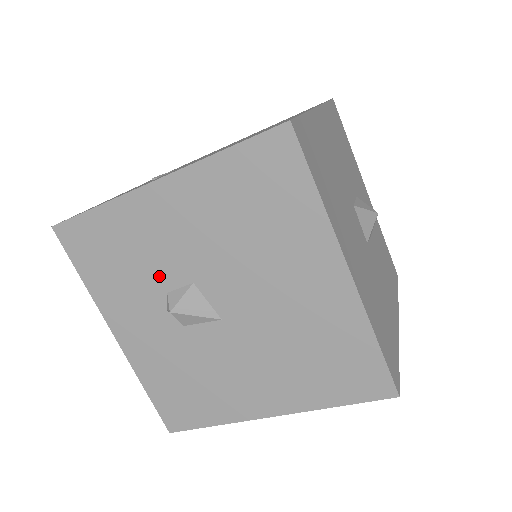
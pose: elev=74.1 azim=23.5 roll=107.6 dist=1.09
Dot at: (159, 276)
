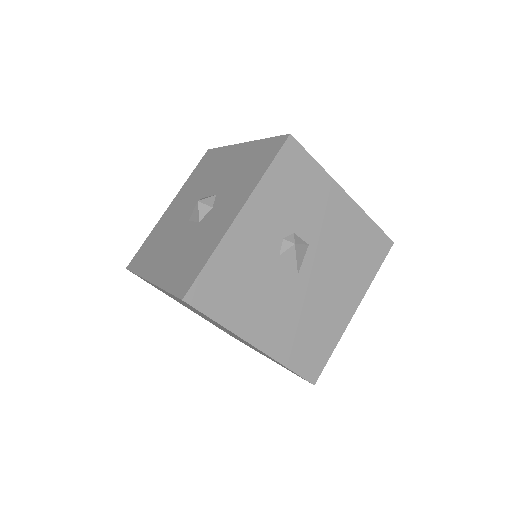
Dot at: (301, 222)
